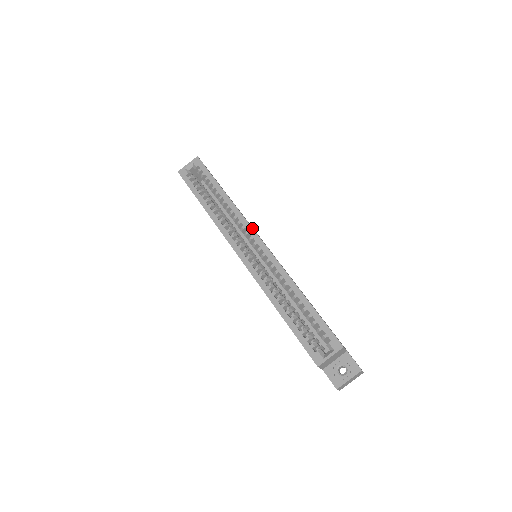
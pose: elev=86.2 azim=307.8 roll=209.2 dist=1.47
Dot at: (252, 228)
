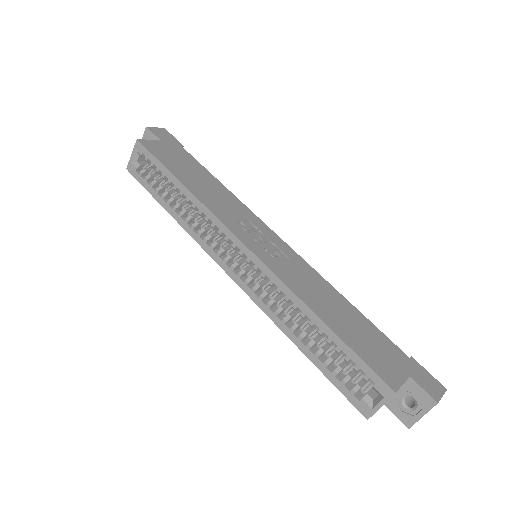
Dot at: (230, 231)
